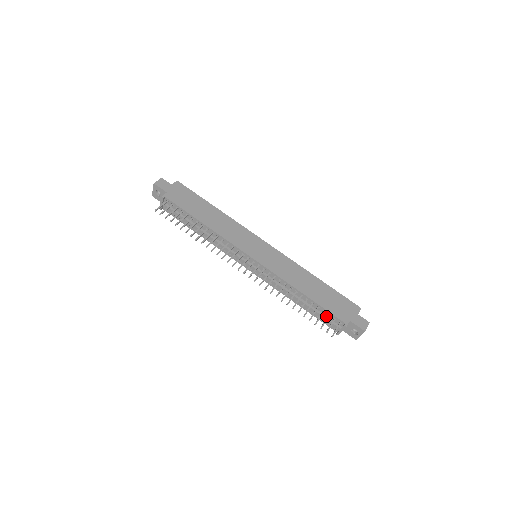
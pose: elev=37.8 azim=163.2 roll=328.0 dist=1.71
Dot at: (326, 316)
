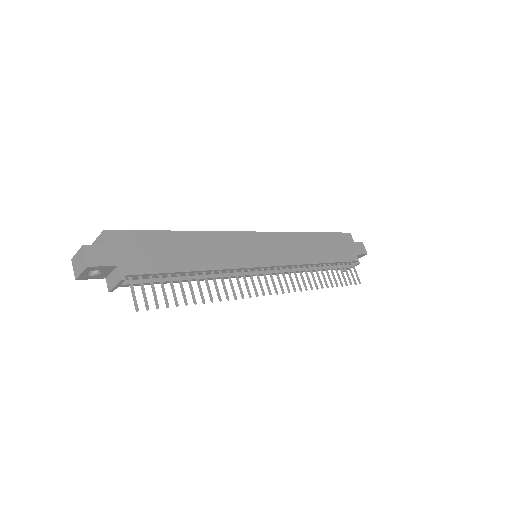
Dot at: occluded
